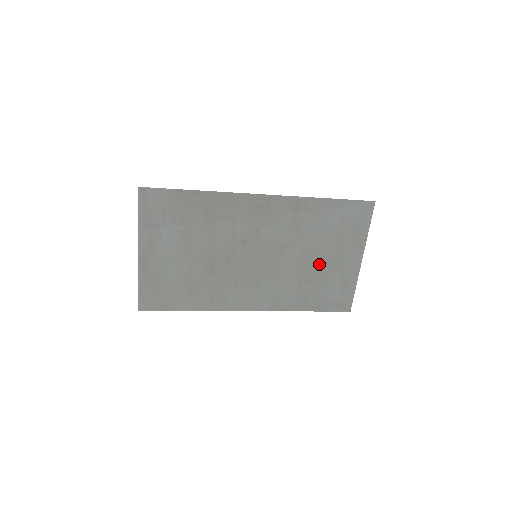
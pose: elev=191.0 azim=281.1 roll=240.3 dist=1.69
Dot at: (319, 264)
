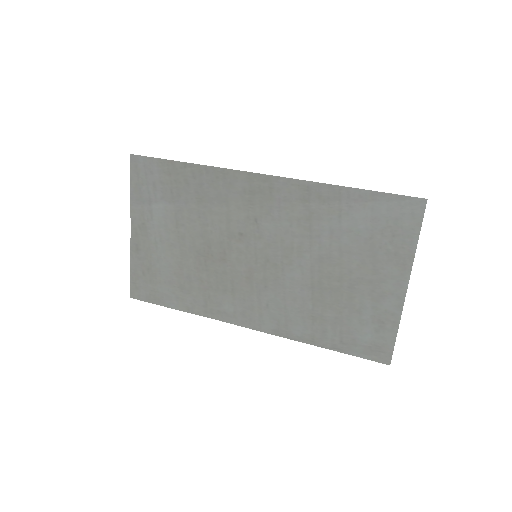
Dot at: (341, 283)
